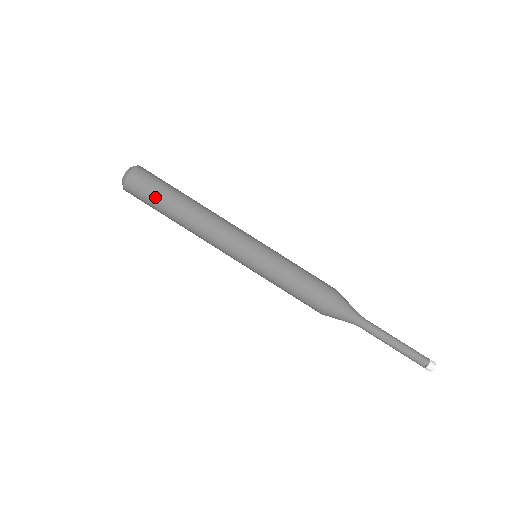
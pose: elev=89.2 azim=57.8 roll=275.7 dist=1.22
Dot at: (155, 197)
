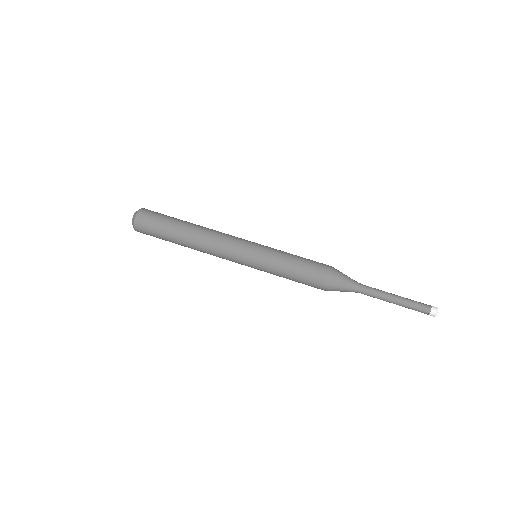
Dot at: (166, 217)
